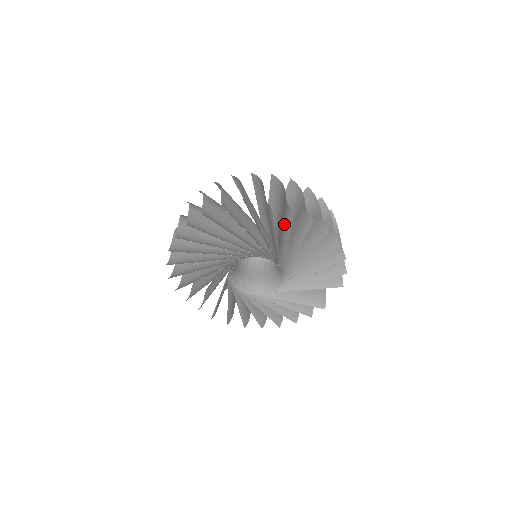
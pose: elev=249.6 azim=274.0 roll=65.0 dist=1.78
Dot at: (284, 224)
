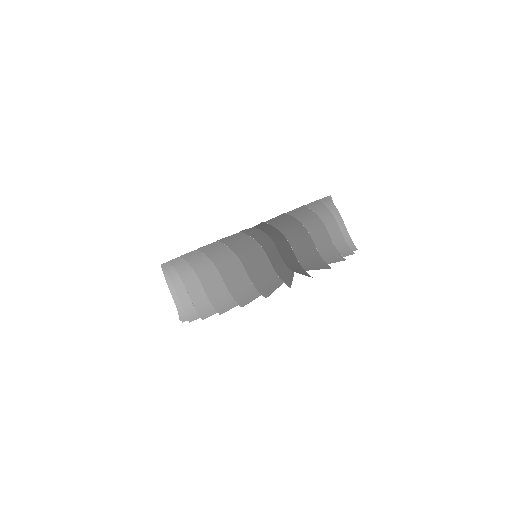
Dot at: (264, 279)
